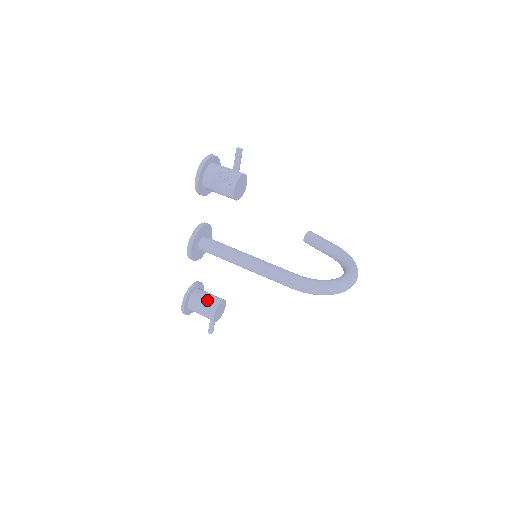
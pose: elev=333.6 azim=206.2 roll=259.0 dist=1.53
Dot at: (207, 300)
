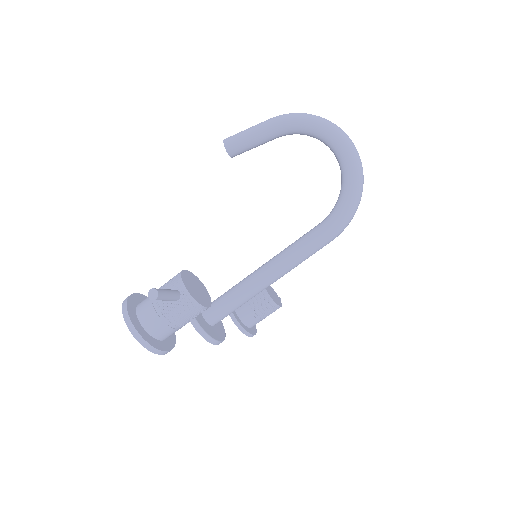
Dot at: (259, 310)
